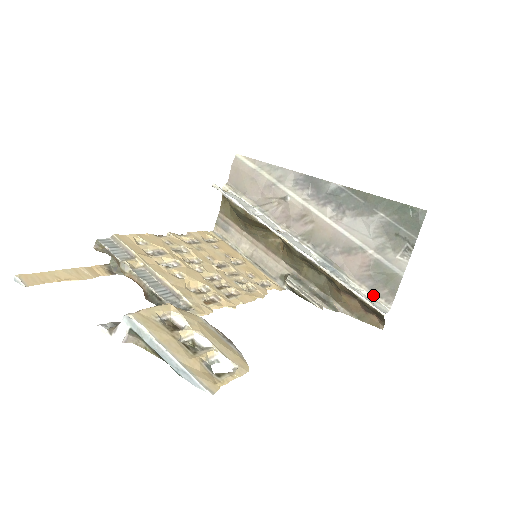
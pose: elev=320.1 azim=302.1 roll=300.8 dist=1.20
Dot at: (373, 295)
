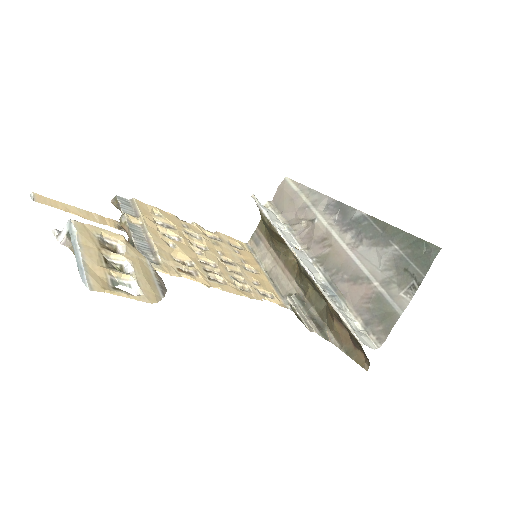
Dot at: (366, 329)
